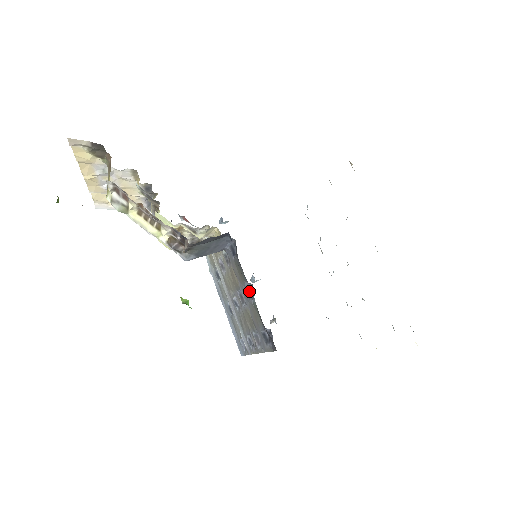
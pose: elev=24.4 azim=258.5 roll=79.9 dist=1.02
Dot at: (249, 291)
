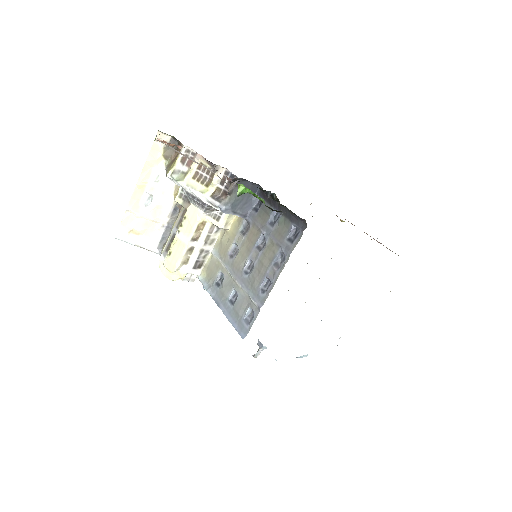
Dot at: (272, 223)
